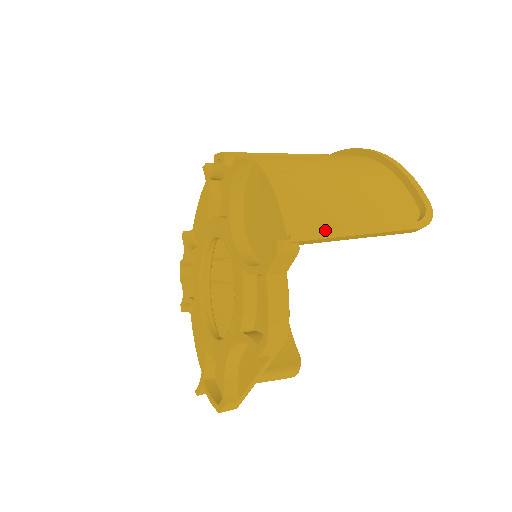
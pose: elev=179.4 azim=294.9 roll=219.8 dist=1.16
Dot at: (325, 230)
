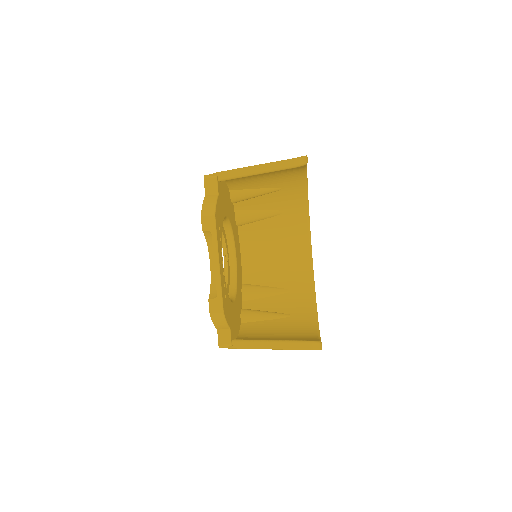
Dot at: (232, 169)
